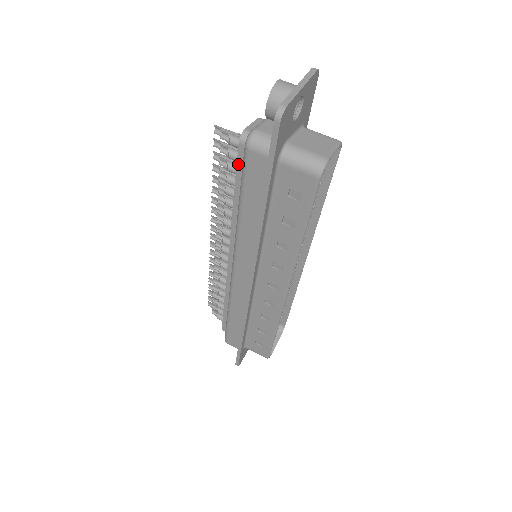
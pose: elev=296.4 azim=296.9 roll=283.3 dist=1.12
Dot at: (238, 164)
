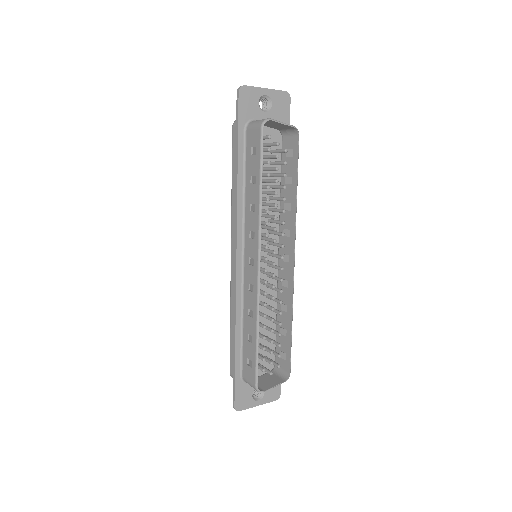
Dot at: occluded
